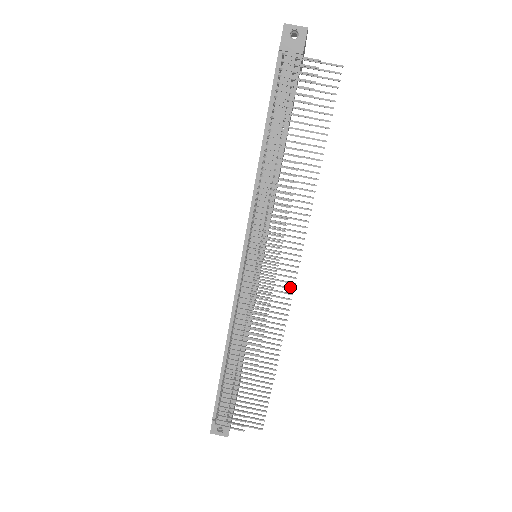
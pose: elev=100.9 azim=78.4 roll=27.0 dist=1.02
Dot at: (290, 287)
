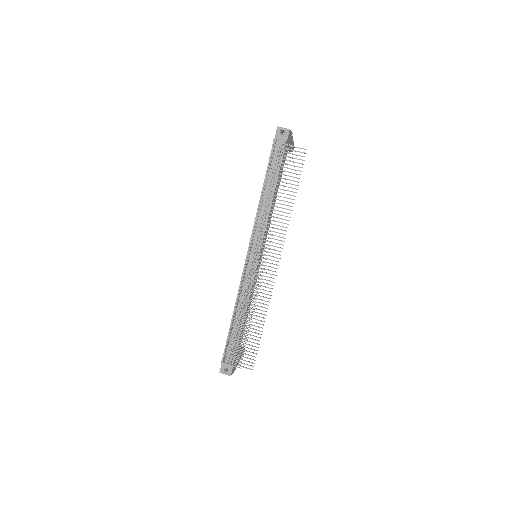
Dot at: occluded
